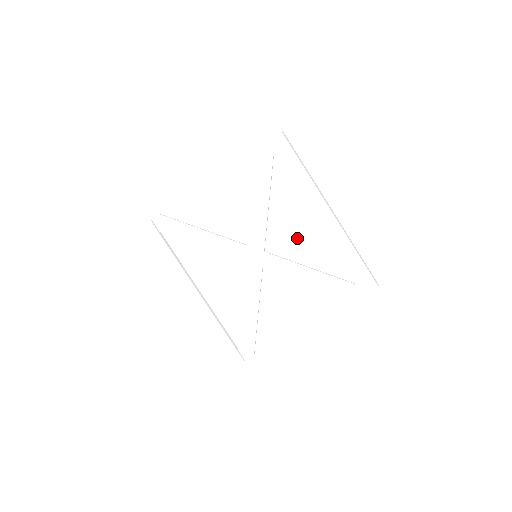
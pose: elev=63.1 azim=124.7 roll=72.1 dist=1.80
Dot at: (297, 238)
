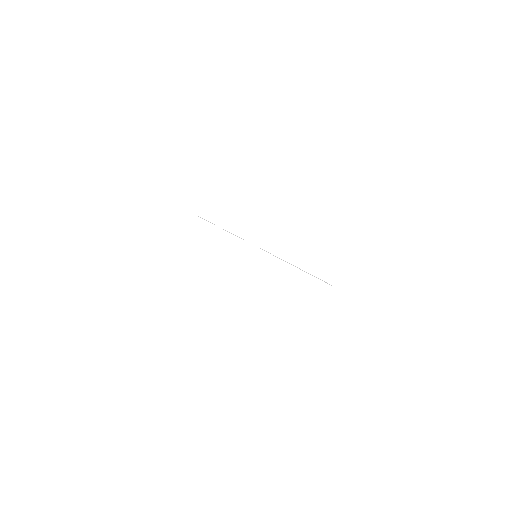
Dot at: (289, 231)
